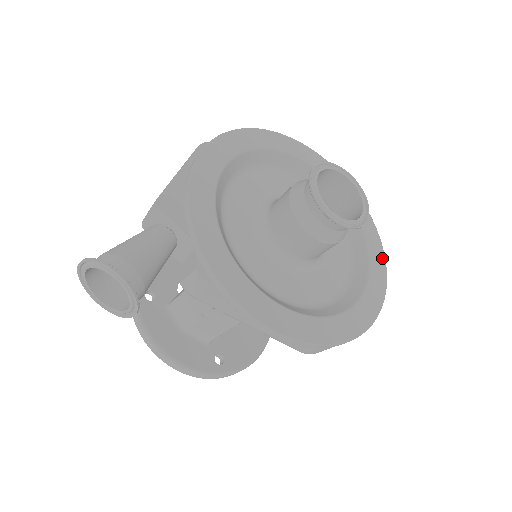
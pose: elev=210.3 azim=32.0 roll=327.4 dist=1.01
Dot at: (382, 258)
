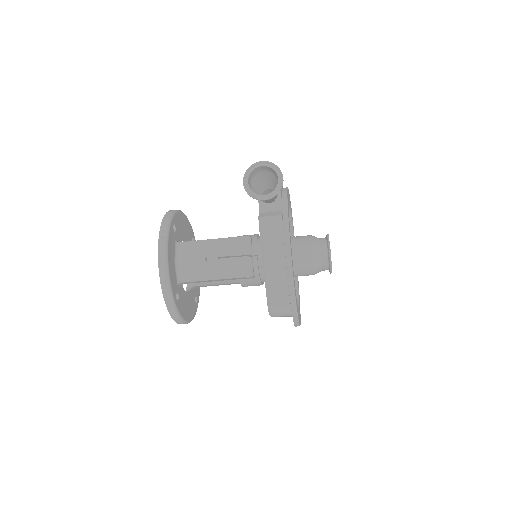
Dot at: occluded
